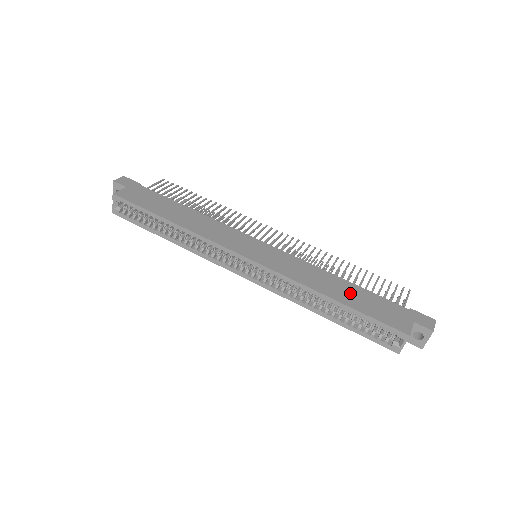
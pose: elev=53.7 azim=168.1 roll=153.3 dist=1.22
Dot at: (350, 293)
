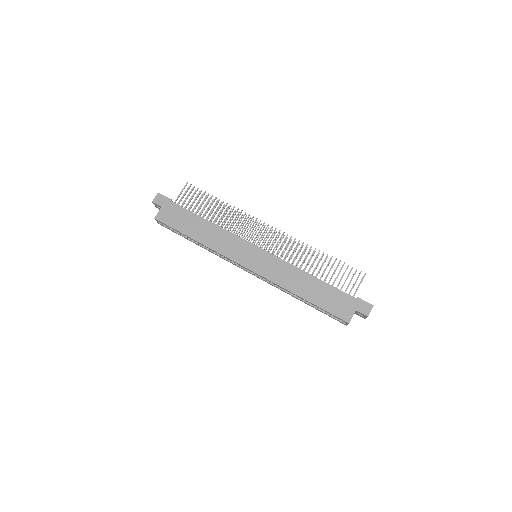
Dot at: (315, 290)
